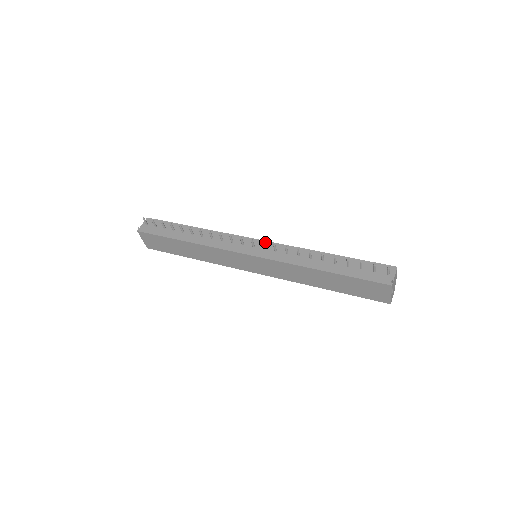
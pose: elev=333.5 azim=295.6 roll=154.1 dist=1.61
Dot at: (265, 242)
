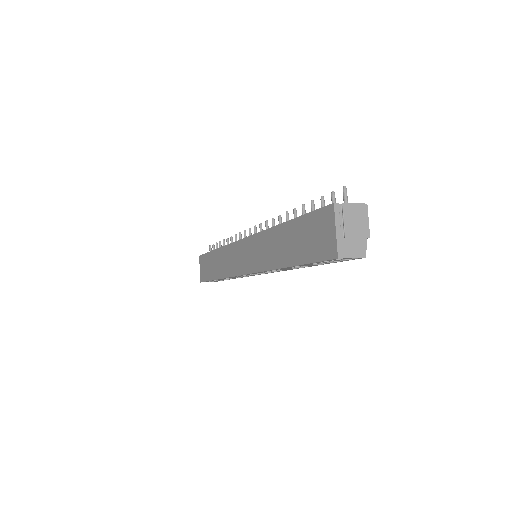
Dot at: occluded
